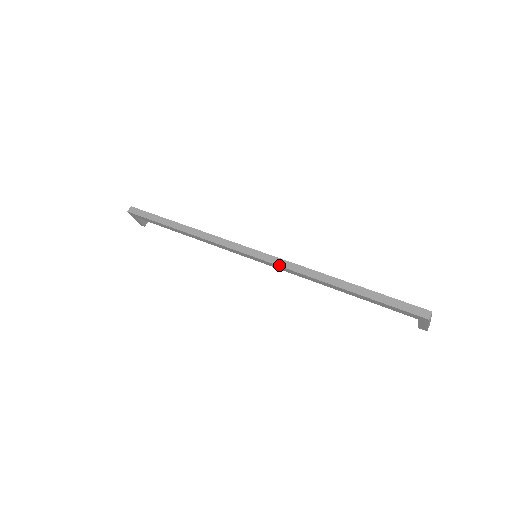
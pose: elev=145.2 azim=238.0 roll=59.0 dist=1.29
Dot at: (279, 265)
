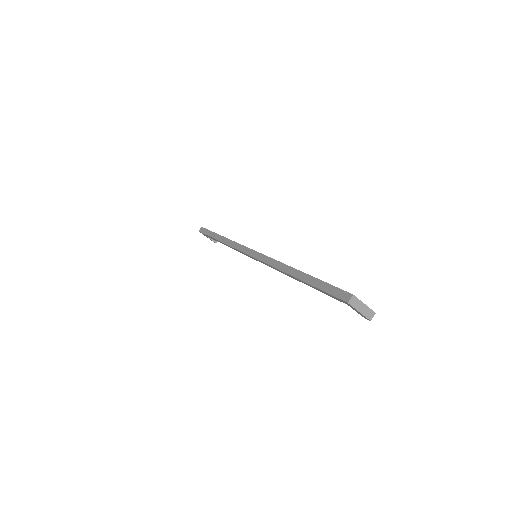
Dot at: (263, 261)
